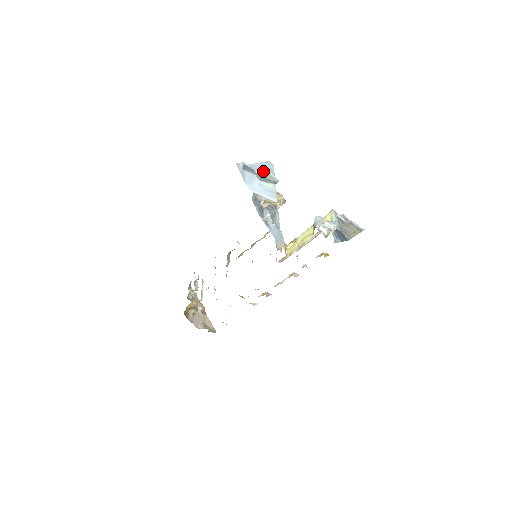
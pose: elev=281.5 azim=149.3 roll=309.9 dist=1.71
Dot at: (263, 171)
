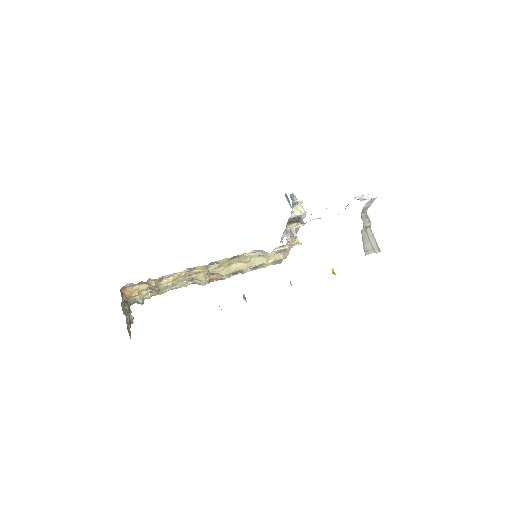
Dot at: occluded
